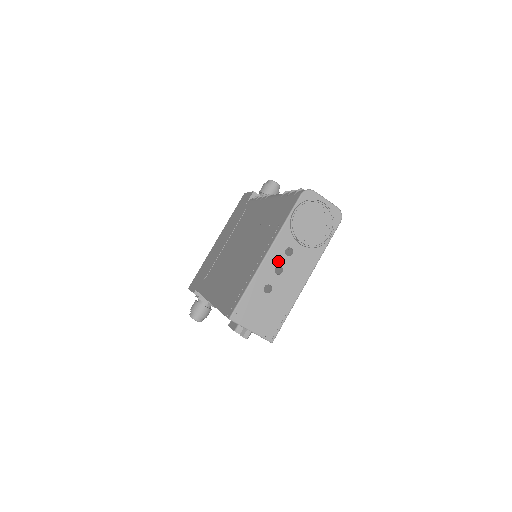
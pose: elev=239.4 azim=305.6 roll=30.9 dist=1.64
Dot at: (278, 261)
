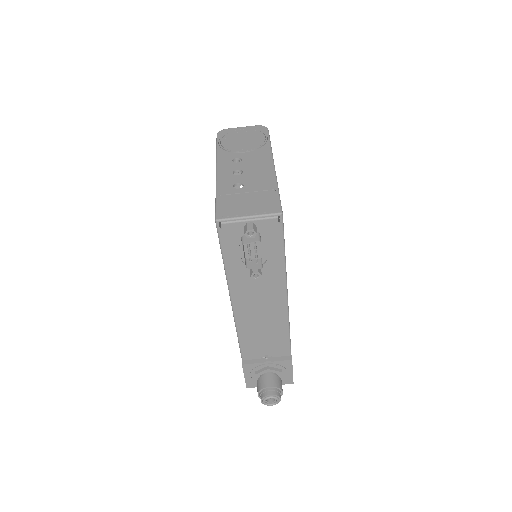
Dot at: (232, 169)
